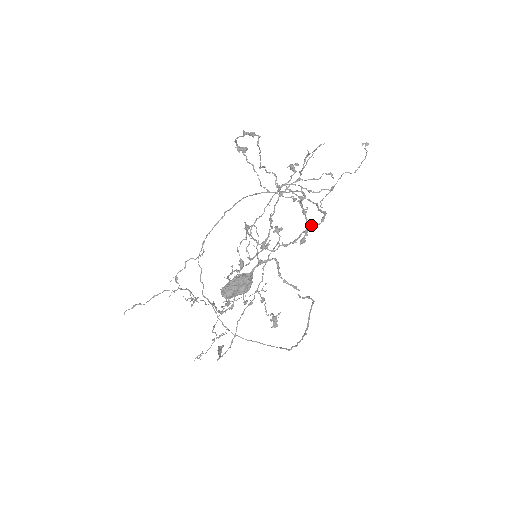
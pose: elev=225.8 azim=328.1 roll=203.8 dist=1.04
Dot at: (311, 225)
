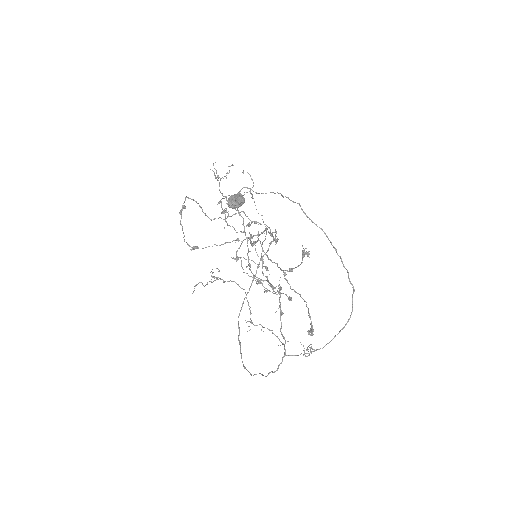
Dot at: occluded
